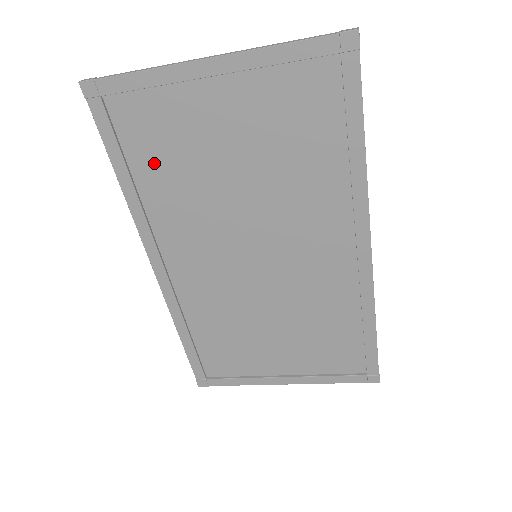
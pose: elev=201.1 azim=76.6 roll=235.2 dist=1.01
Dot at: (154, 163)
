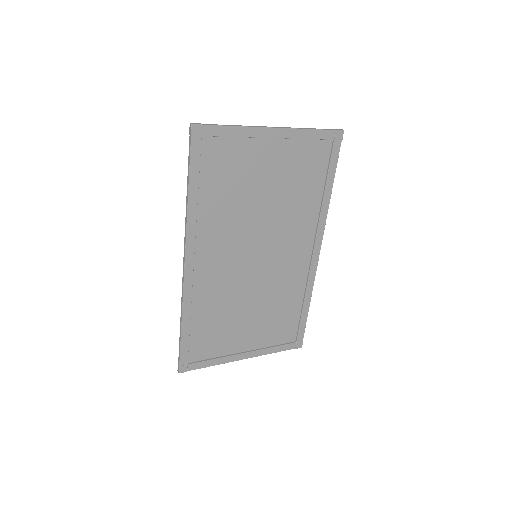
Dot at: (216, 186)
